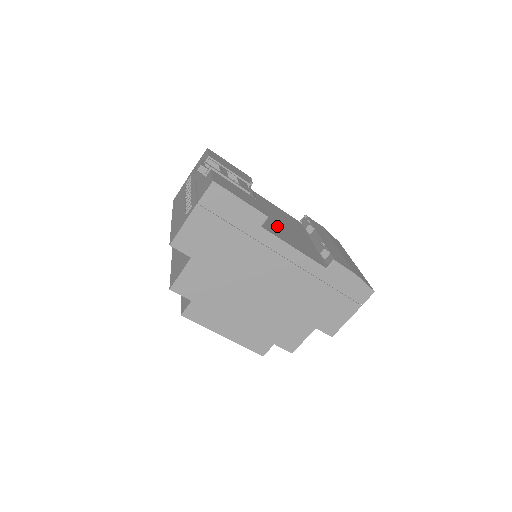
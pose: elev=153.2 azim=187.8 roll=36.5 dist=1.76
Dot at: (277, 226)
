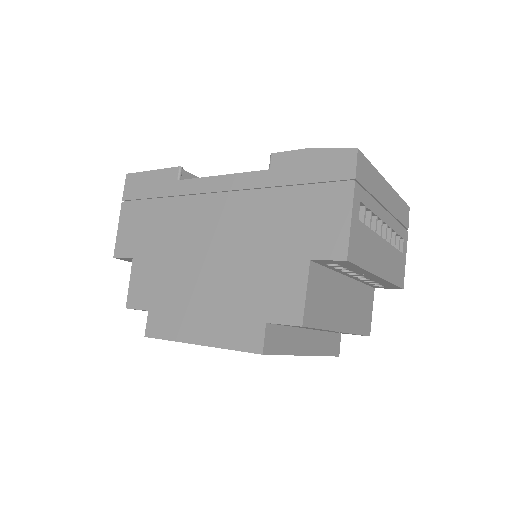
Dot at: occluded
